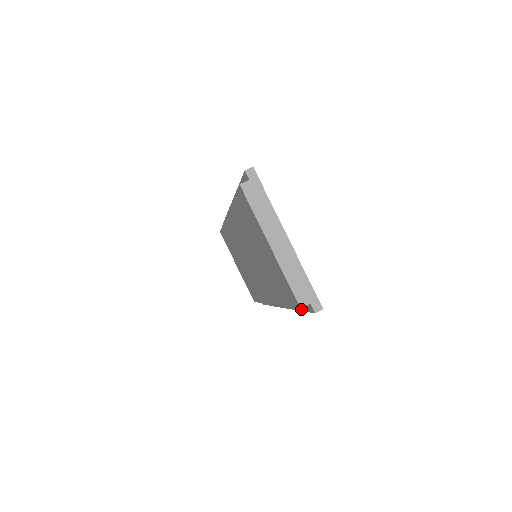
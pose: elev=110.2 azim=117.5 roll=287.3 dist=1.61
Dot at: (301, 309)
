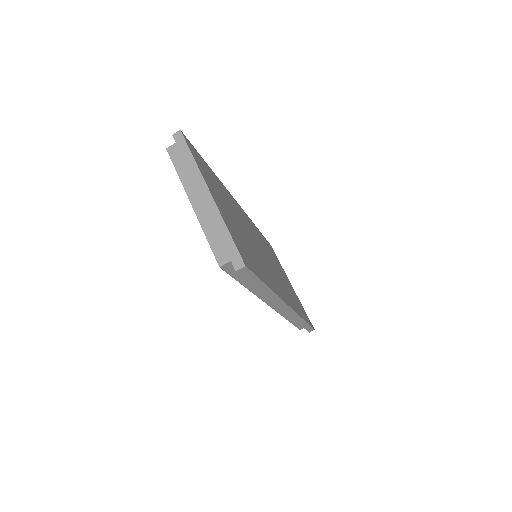
Dot at: (253, 284)
